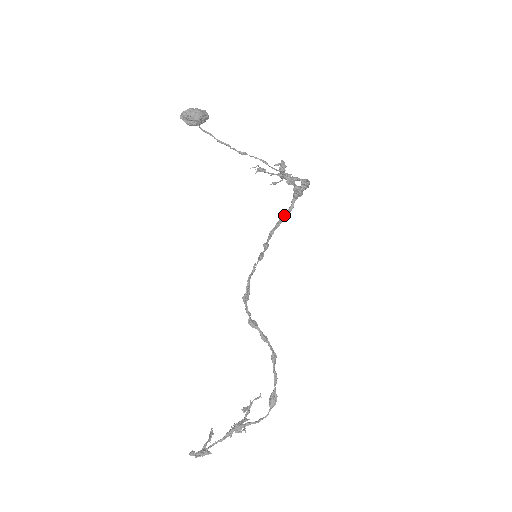
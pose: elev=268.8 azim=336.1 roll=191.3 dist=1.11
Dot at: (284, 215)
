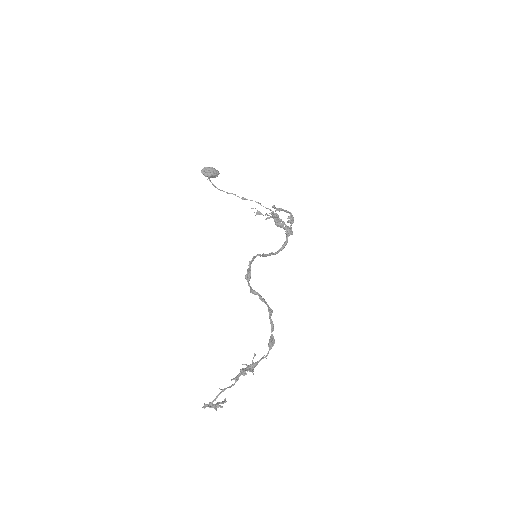
Dot at: (281, 248)
